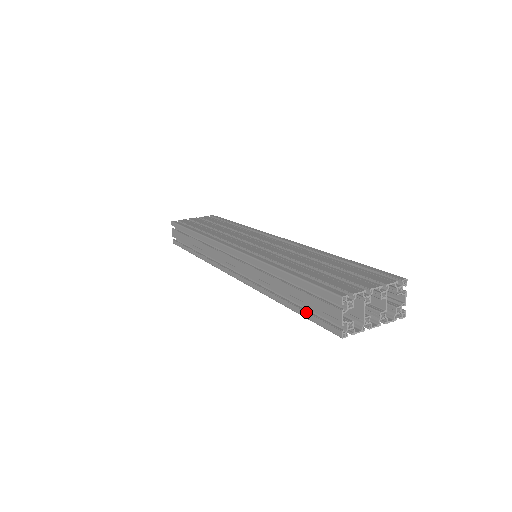
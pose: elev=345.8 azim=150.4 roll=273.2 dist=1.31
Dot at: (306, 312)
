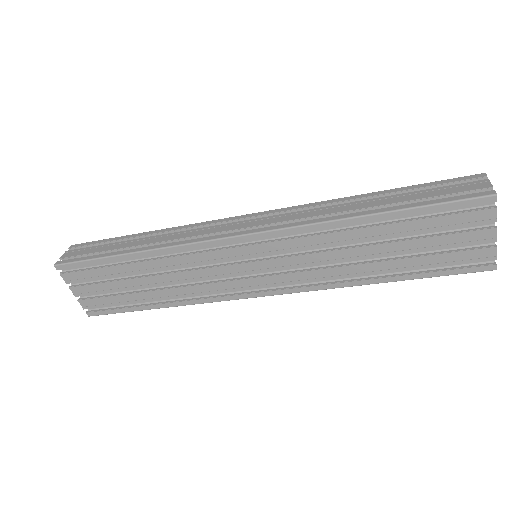
Dot at: (427, 200)
